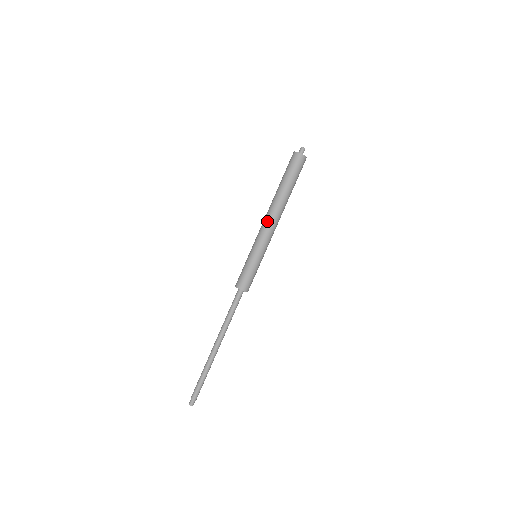
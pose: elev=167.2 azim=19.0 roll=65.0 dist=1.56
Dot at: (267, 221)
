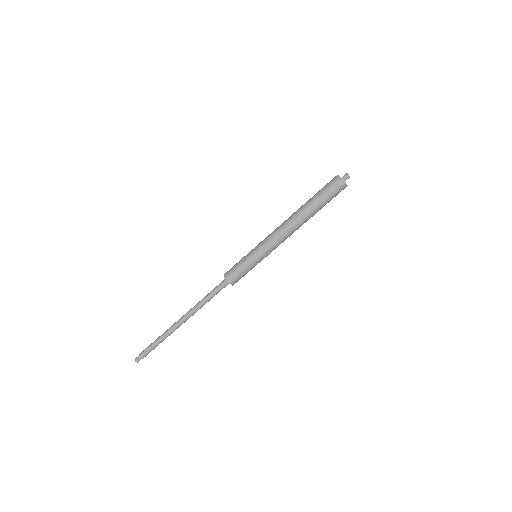
Dot at: (284, 232)
